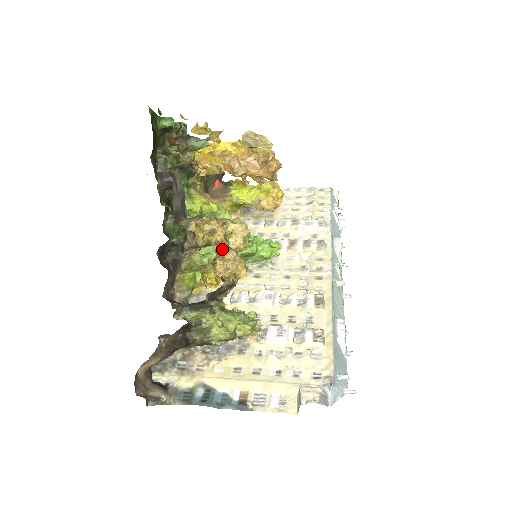
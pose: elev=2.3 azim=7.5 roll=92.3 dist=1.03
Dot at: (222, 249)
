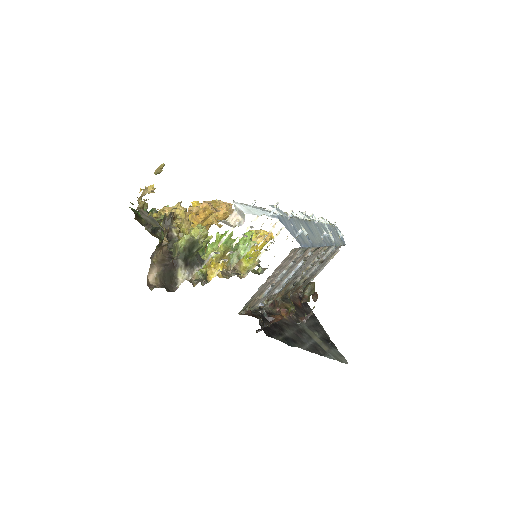
Dot at: (164, 210)
